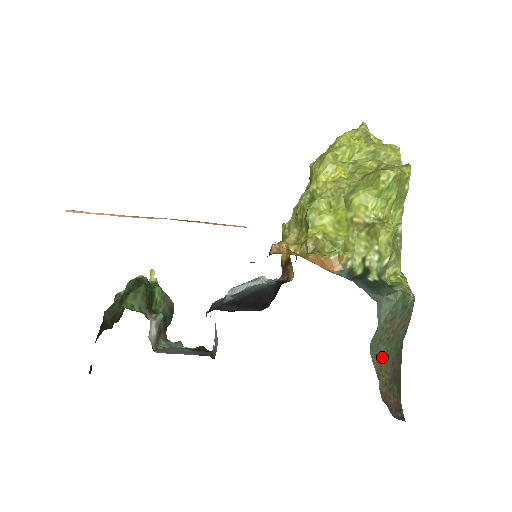
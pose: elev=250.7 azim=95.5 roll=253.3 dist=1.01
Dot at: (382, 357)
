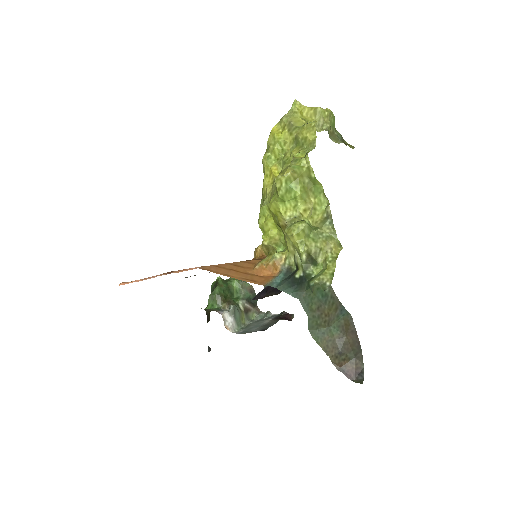
Dot at: (326, 337)
